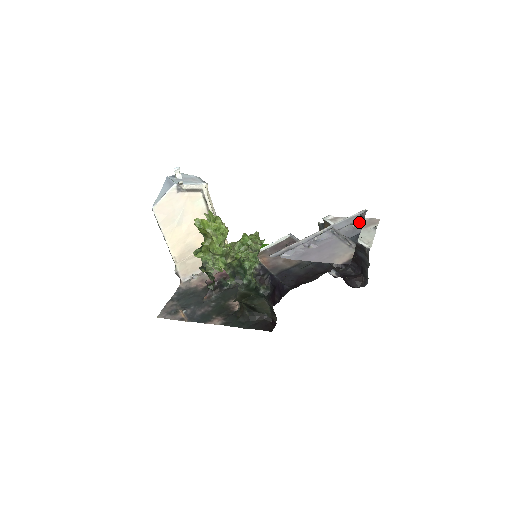
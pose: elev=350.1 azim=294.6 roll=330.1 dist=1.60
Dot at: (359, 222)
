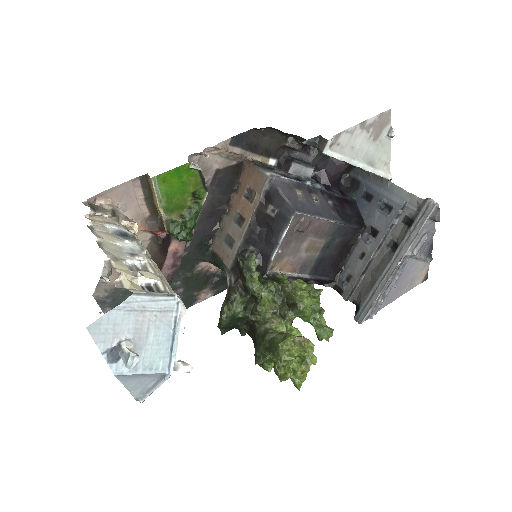
Dot at: (431, 226)
